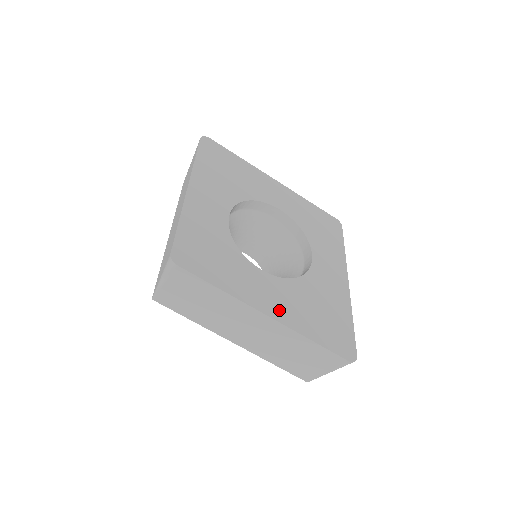
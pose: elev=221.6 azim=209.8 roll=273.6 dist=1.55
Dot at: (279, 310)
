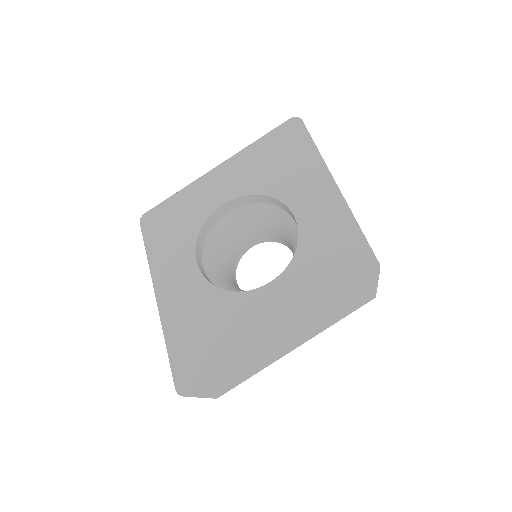
Dot at: (170, 301)
